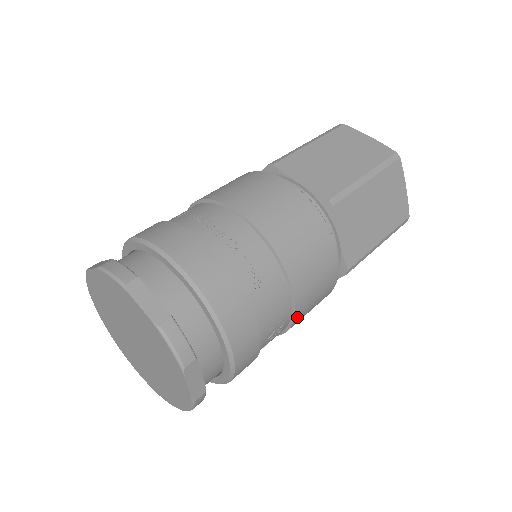
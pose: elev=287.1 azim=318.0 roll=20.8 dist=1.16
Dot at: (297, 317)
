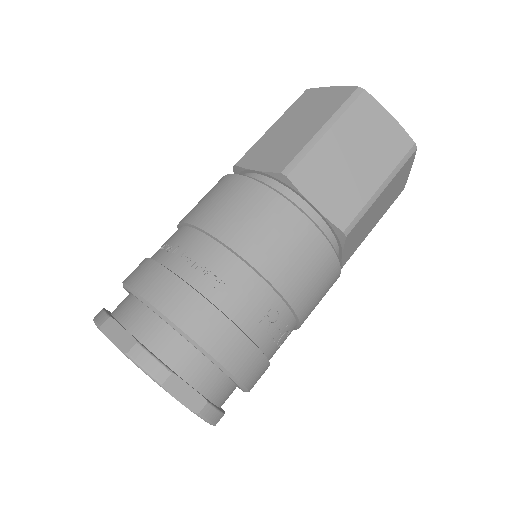
Dot at: (293, 301)
